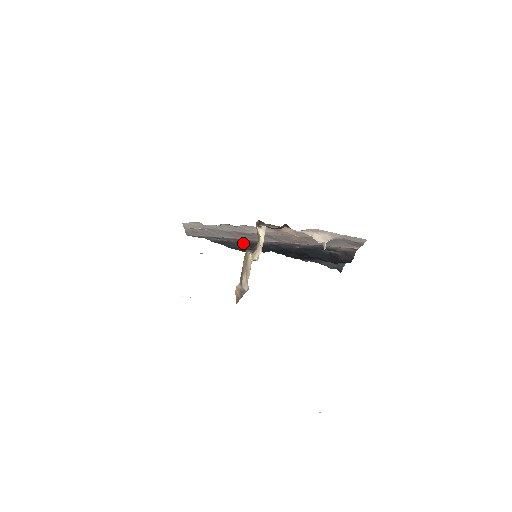
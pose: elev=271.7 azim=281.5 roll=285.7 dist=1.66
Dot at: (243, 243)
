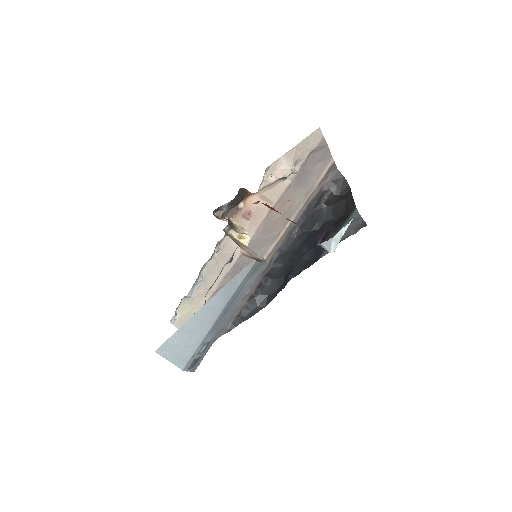
Dot at: (255, 296)
